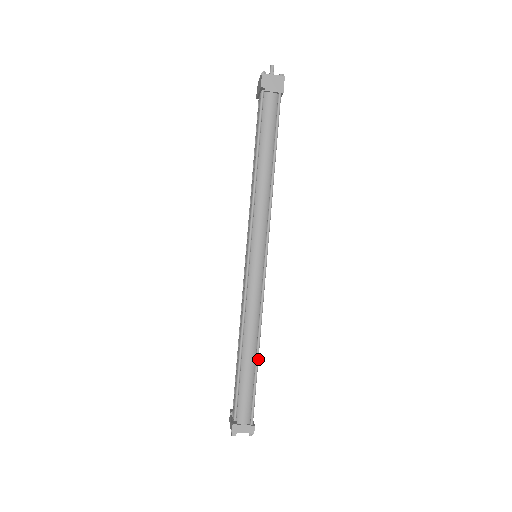
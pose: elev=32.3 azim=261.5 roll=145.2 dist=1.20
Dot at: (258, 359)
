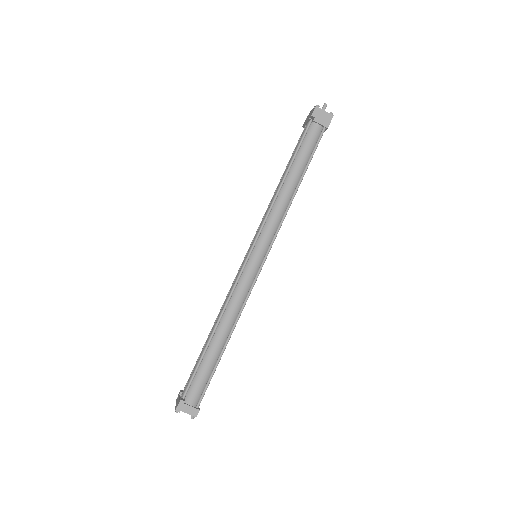
Dot at: (225, 348)
